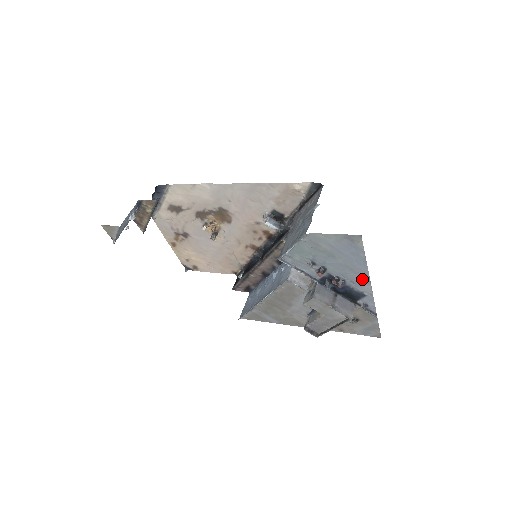
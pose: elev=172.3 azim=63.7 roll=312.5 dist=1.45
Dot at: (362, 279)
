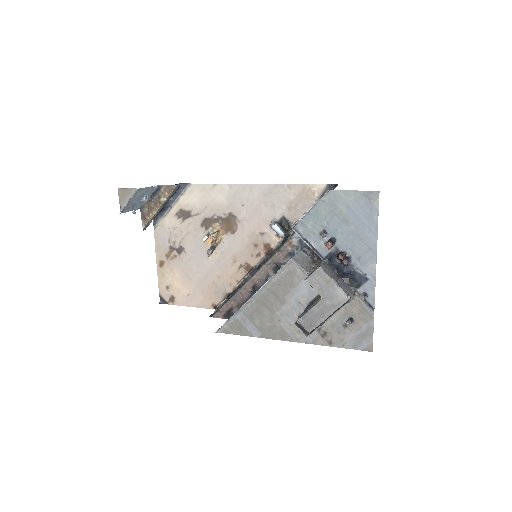
Dot at: (369, 254)
